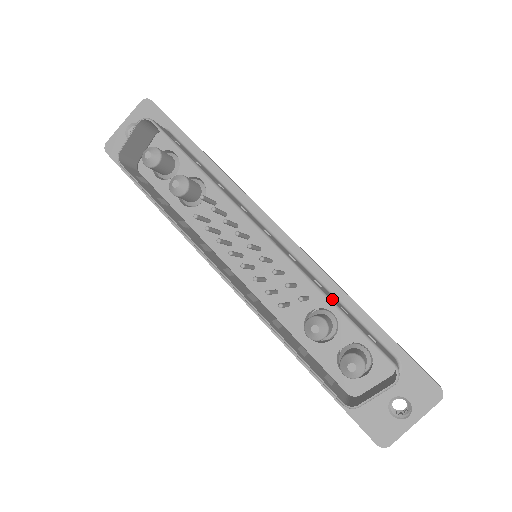
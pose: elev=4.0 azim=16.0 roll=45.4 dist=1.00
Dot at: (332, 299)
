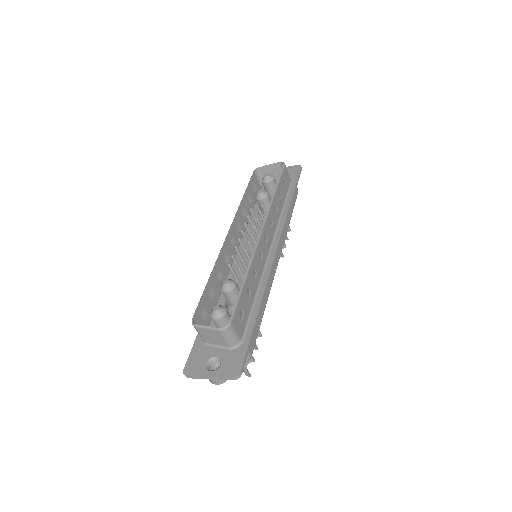
Dot at: (249, 280)
